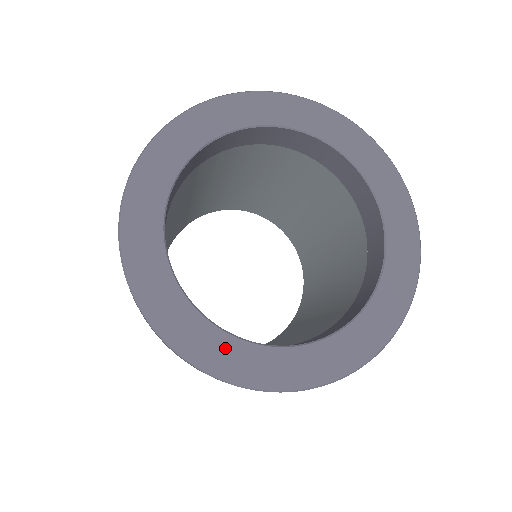
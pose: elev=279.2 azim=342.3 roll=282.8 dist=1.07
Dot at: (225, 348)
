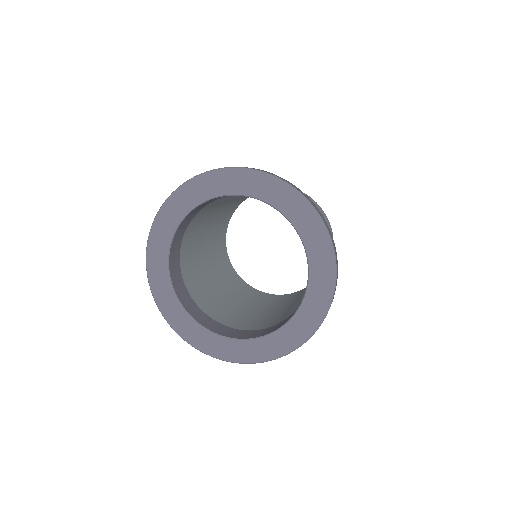
Dot at: (185, 321)
